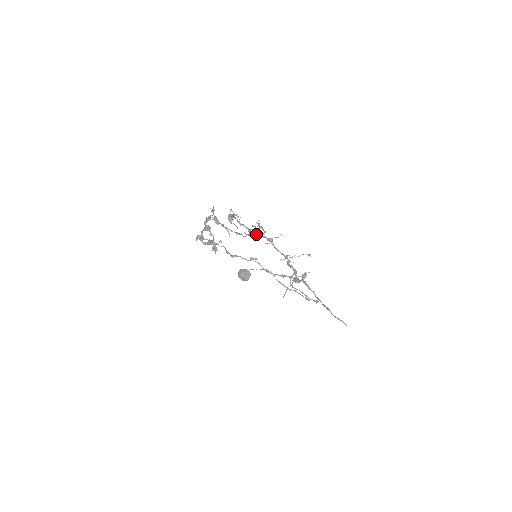
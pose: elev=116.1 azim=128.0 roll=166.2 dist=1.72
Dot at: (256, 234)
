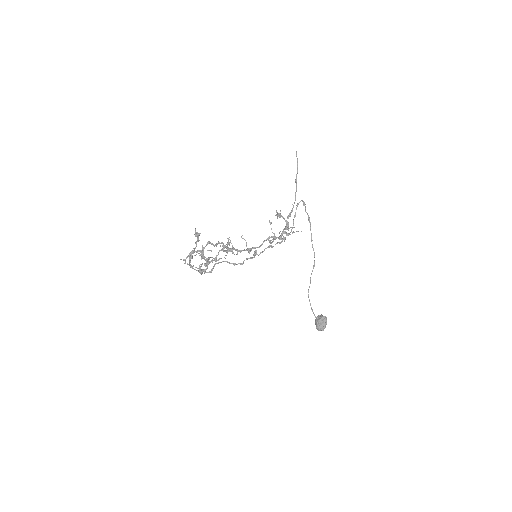
Dot at: (231, 249)
